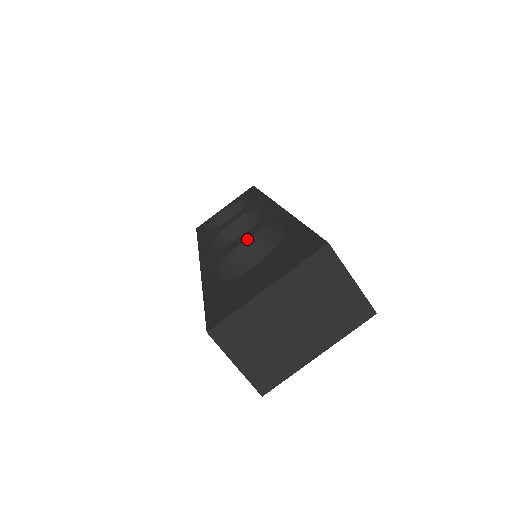
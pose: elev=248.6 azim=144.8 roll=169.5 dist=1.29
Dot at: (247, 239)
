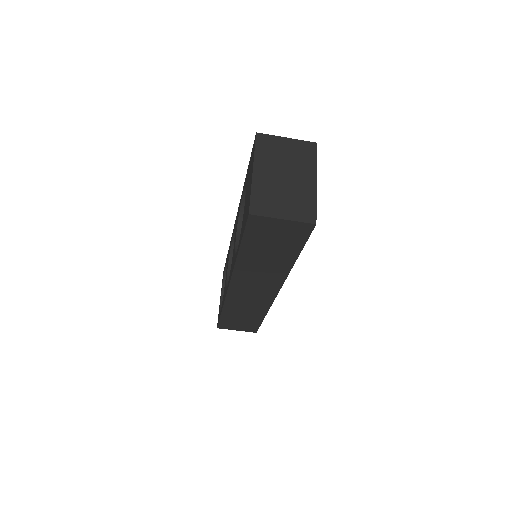
Dot at: (236, 234)
